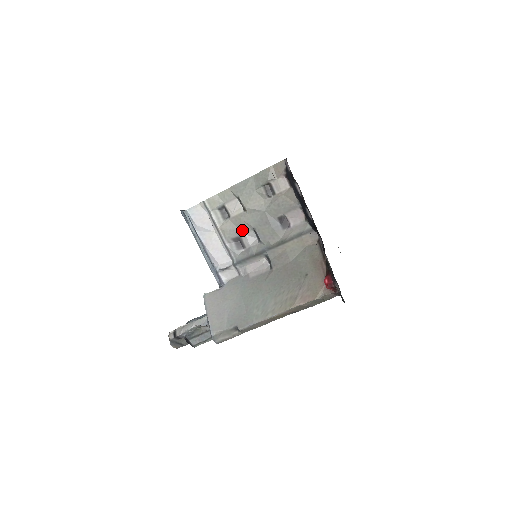
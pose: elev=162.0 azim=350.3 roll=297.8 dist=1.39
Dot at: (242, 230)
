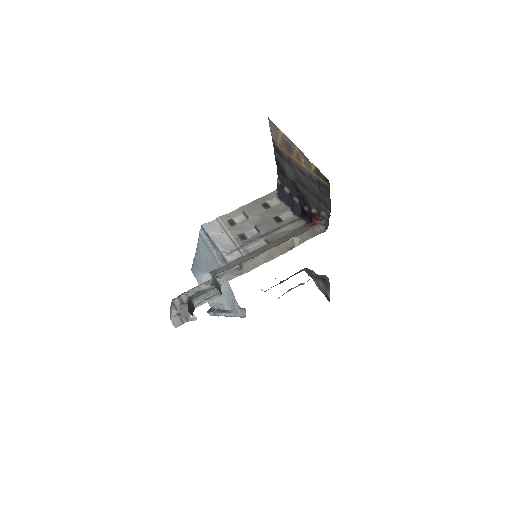
Dot at: (245, 229)
